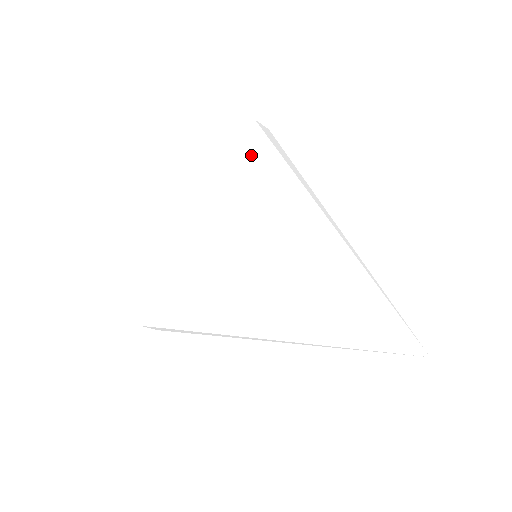
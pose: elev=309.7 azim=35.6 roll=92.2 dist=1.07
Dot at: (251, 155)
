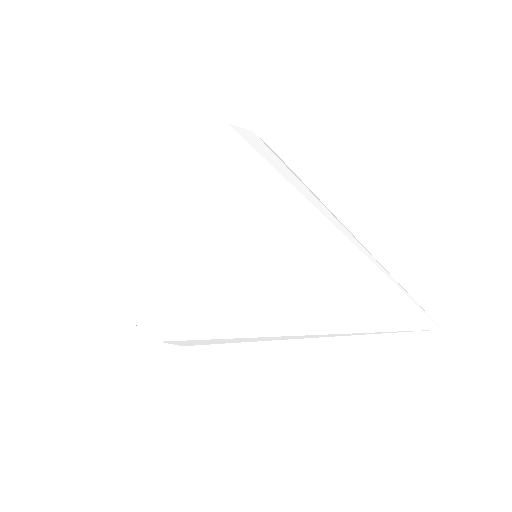
Dot at: (170, 207)
